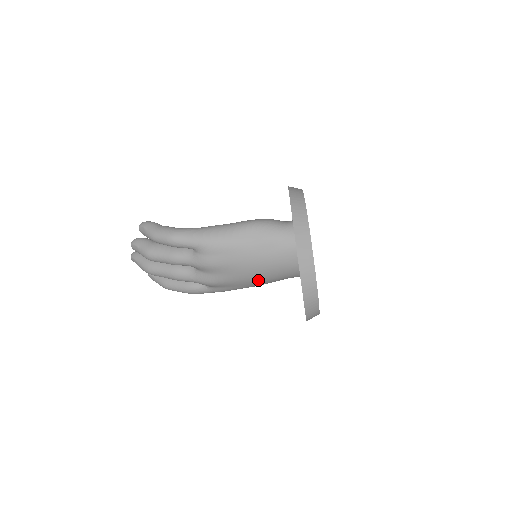
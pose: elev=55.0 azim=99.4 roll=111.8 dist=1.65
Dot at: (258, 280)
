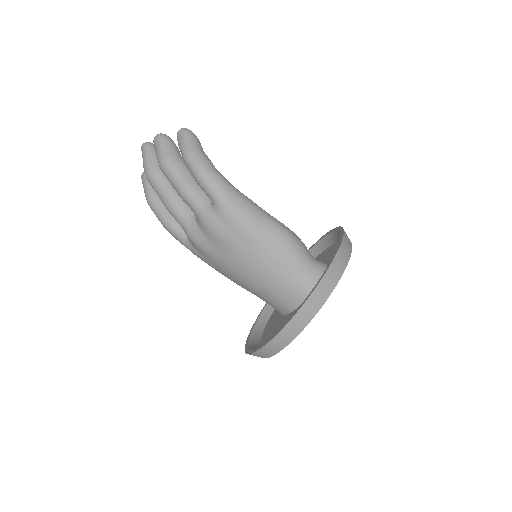
Dot at: (239, 280)
